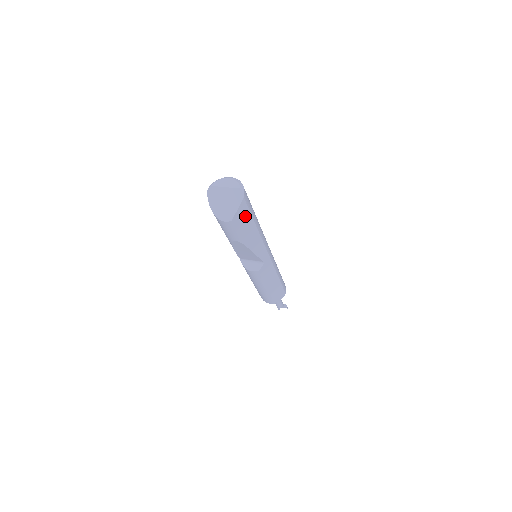
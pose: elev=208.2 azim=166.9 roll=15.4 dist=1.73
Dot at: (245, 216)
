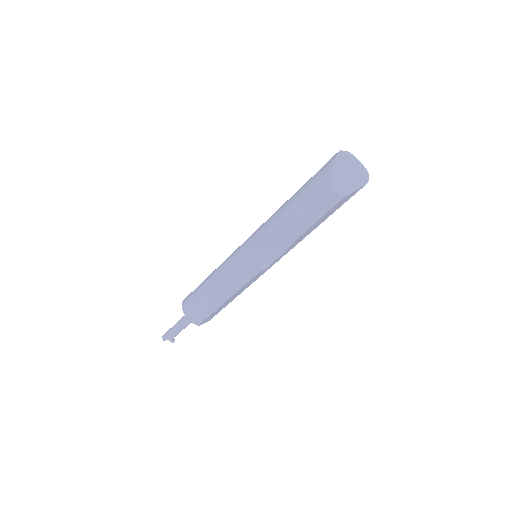
Dot at: (343, 202)
